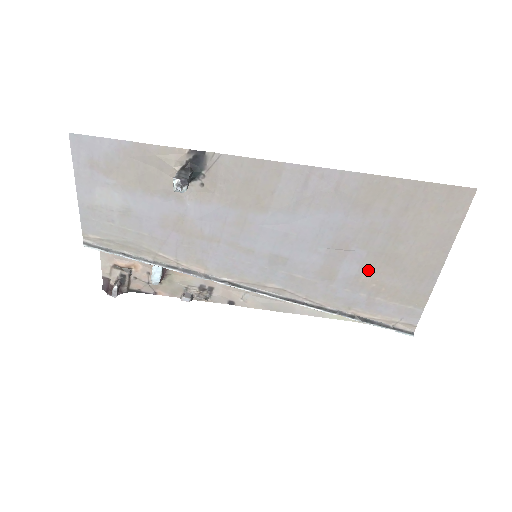
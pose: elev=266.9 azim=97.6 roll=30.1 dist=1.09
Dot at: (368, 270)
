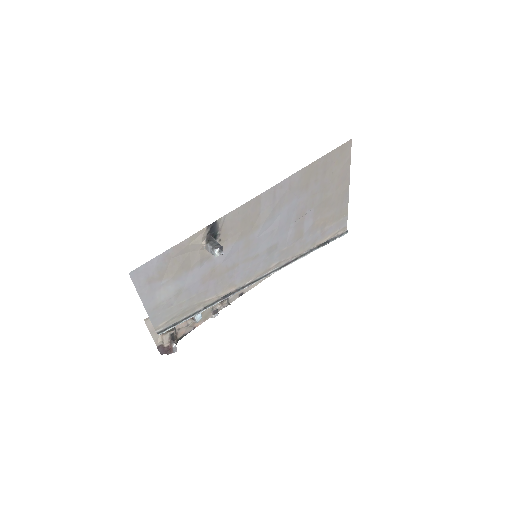
Dot at: (317, 217)
